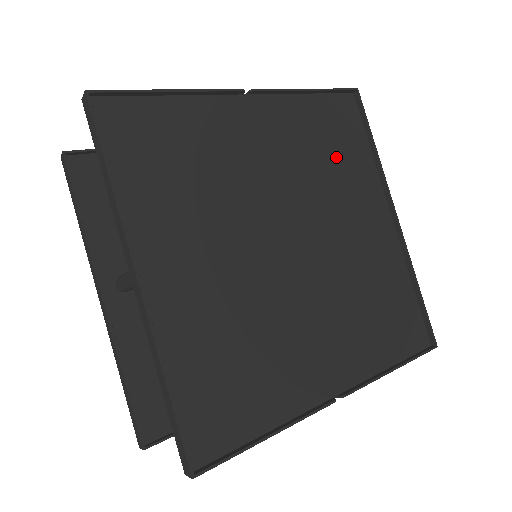
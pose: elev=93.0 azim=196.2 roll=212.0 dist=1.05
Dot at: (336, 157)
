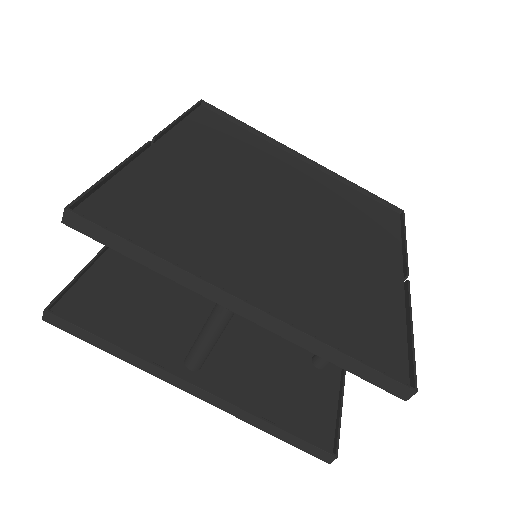
Dot at: (238, 147)
